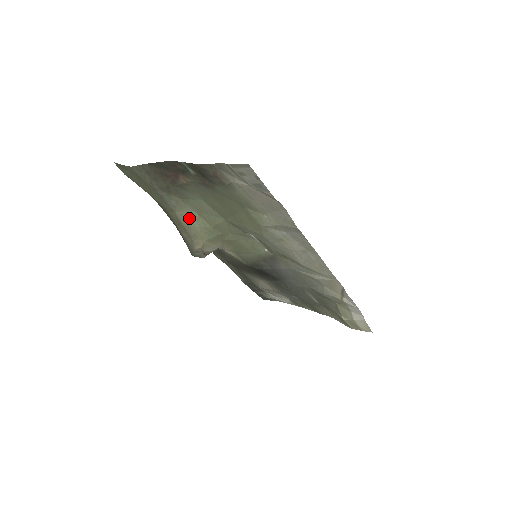
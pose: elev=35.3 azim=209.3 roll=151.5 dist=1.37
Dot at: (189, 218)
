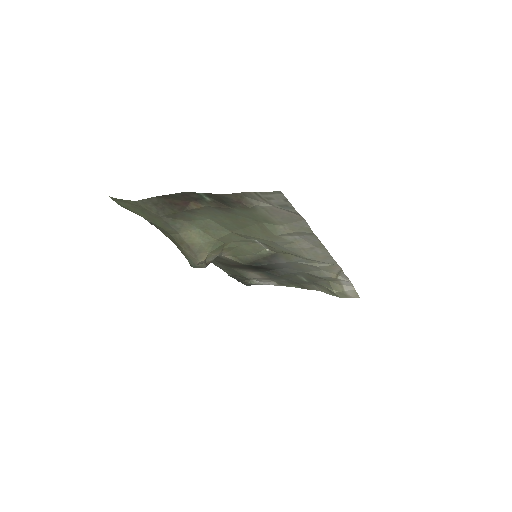
Dot at: (193, 236)
